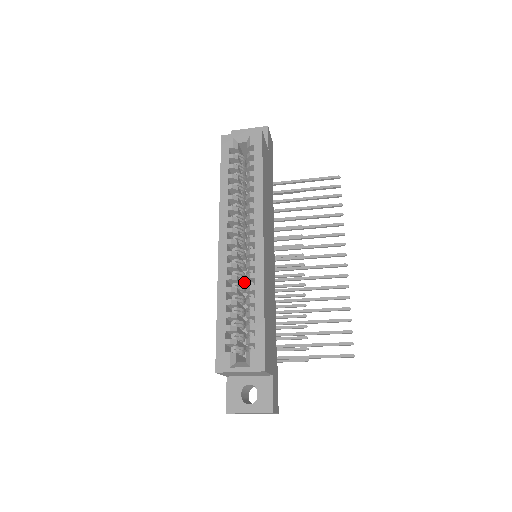
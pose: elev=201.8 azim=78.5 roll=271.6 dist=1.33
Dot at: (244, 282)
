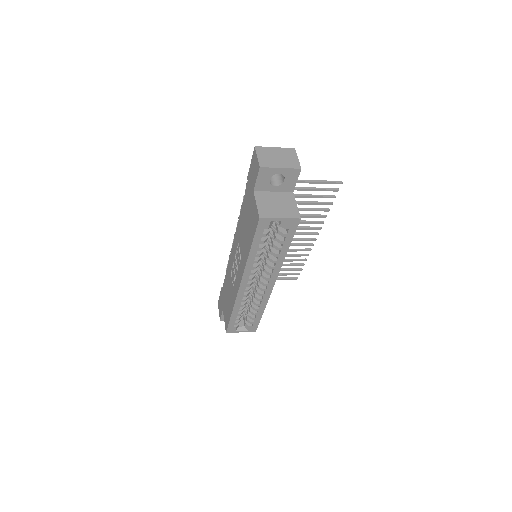
Dot at: occluded
